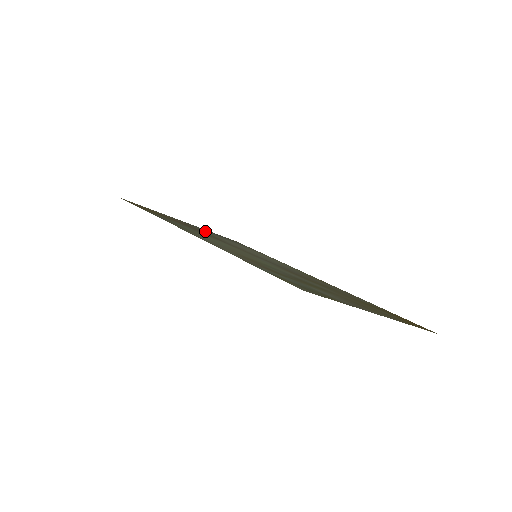
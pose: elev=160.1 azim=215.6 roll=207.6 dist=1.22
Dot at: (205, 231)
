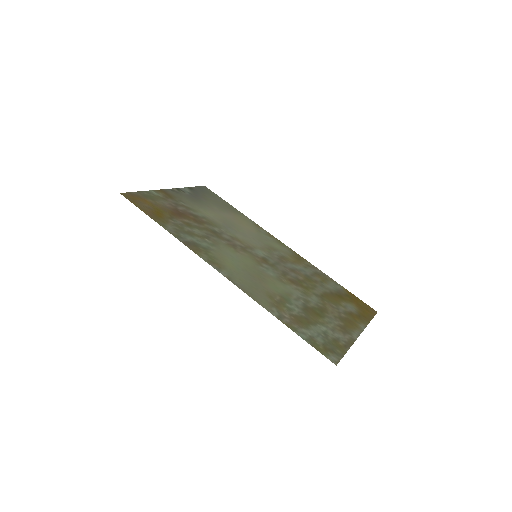
Dot at: (194, 206)
